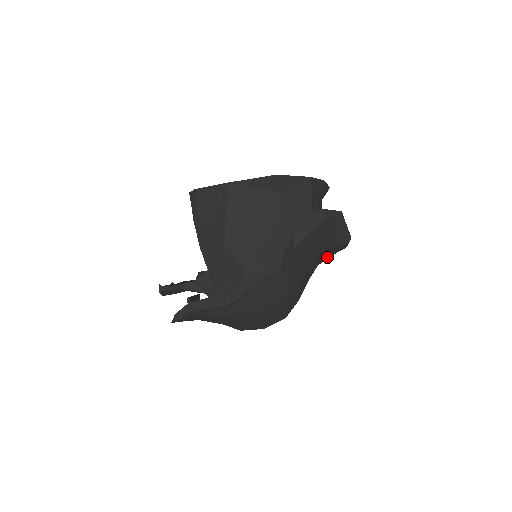
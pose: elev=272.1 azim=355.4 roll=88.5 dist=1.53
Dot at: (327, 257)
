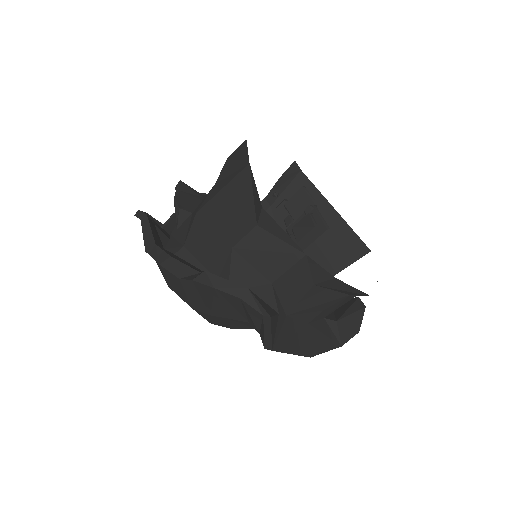
Dot at: occluded
